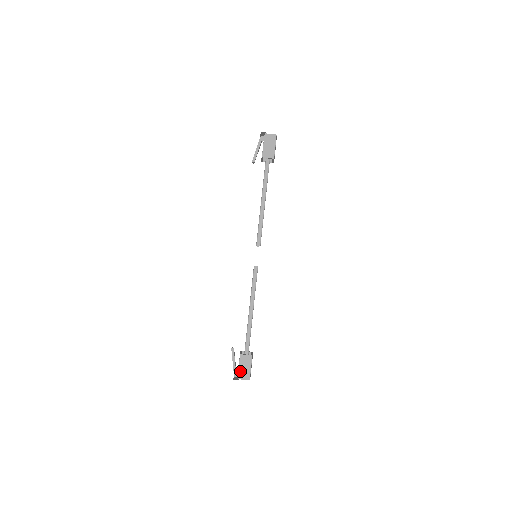
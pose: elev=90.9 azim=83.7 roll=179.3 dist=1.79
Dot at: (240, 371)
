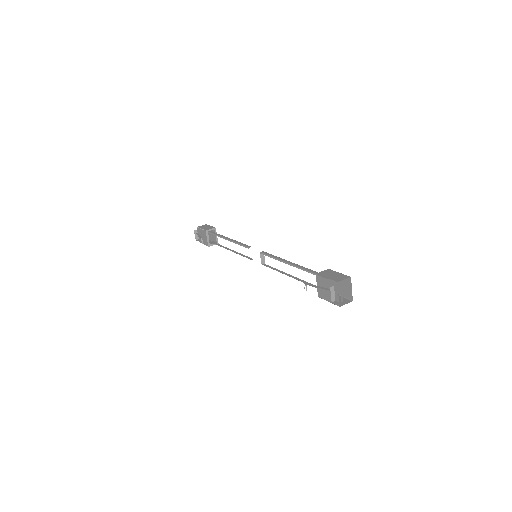
Dot at: (332, 278)
